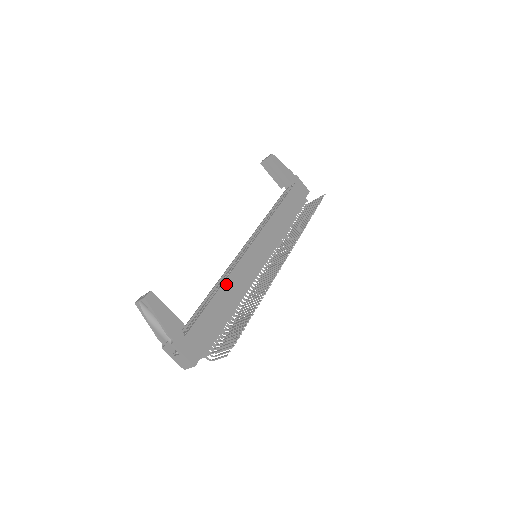
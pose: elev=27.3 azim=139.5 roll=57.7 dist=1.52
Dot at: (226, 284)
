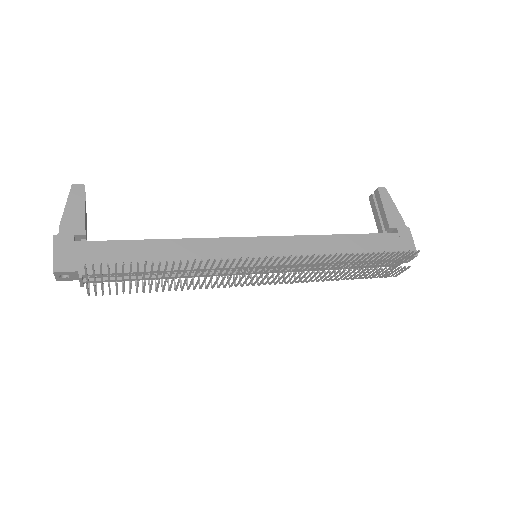
Dot at: (177, 242)
